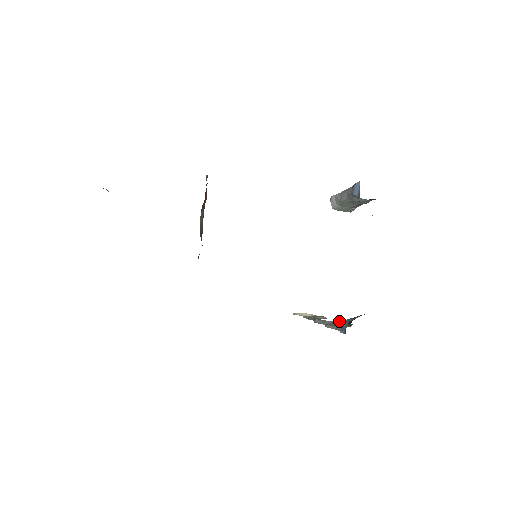
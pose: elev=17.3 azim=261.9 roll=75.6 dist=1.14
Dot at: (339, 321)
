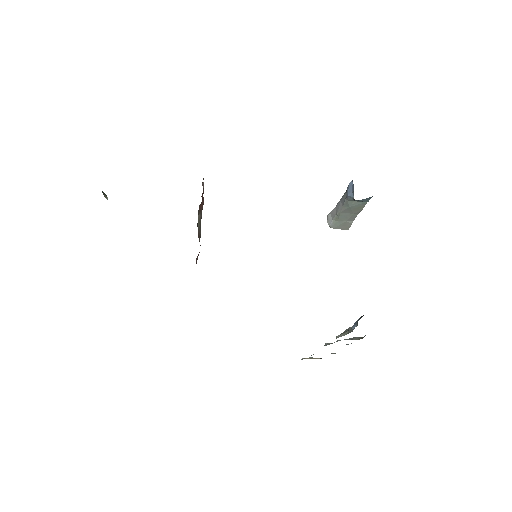
Dot at: (350, 327)
